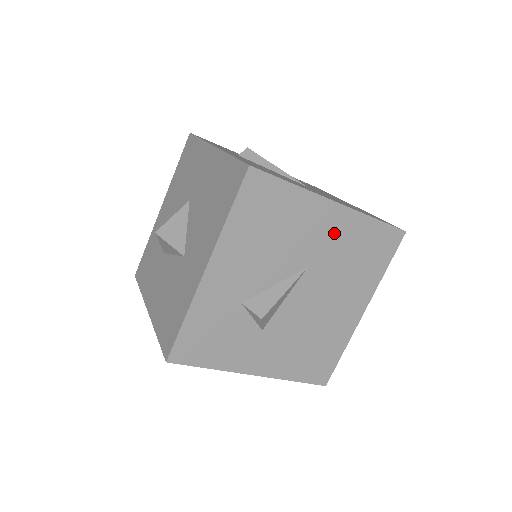
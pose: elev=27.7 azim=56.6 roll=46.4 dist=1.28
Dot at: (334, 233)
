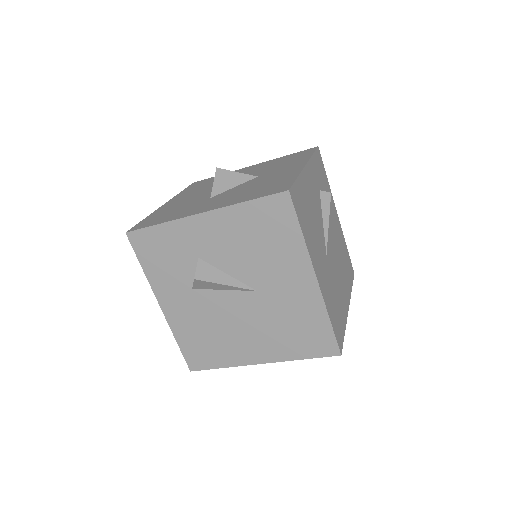
Dot at: (295, 294)
